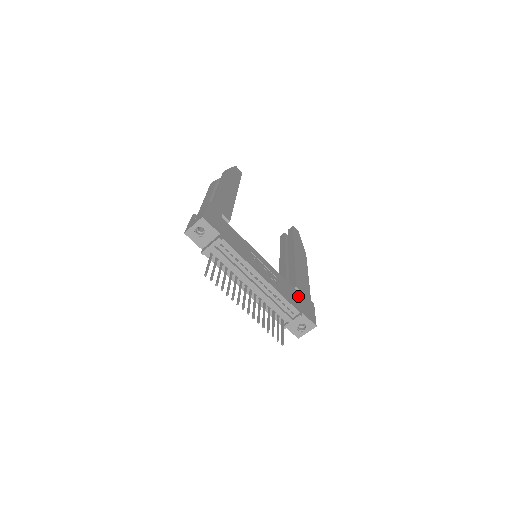
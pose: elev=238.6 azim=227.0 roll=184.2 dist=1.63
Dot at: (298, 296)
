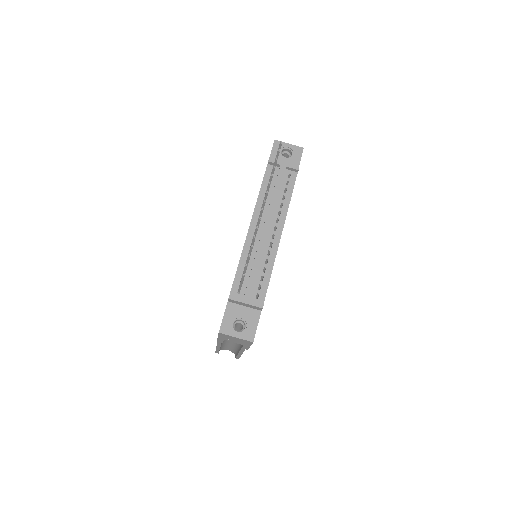
Dot at: occluded
